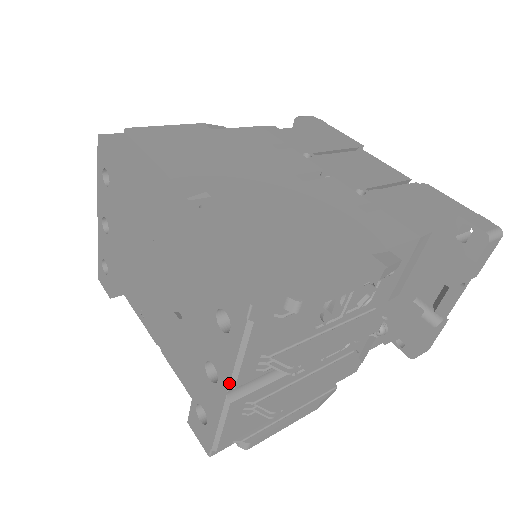
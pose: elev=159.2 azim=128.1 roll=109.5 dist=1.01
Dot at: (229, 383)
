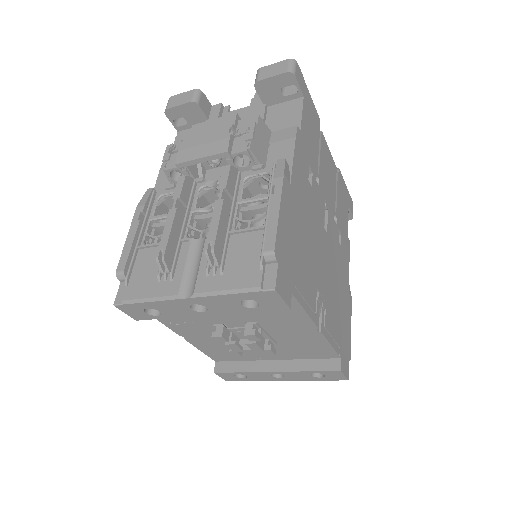
Dot at: occluded
